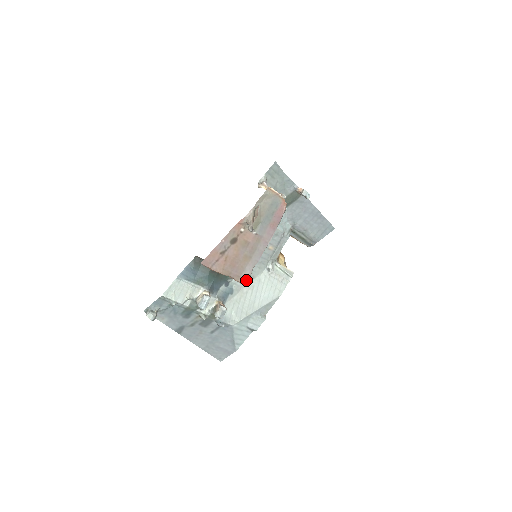
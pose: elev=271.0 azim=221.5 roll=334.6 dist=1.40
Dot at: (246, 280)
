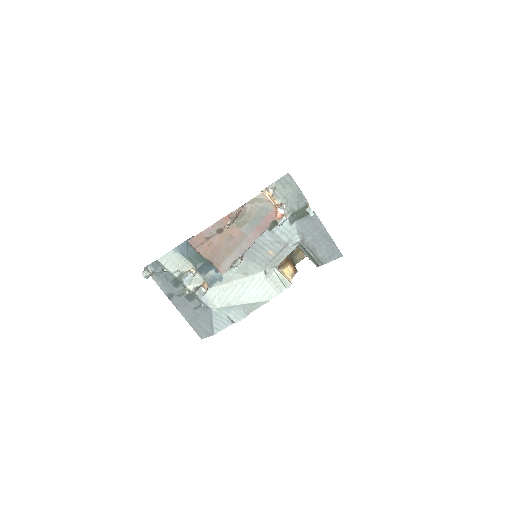
Dot at: (225, 270)
